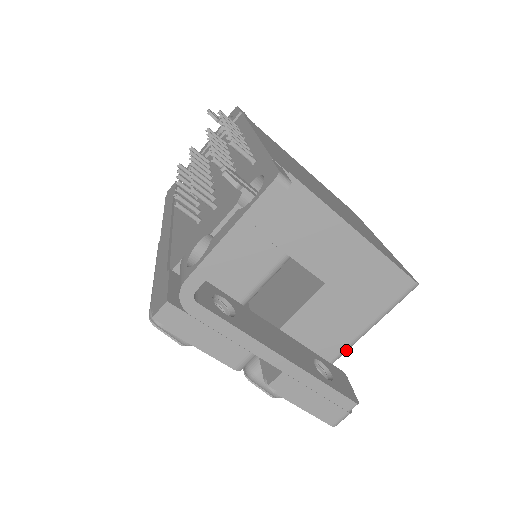
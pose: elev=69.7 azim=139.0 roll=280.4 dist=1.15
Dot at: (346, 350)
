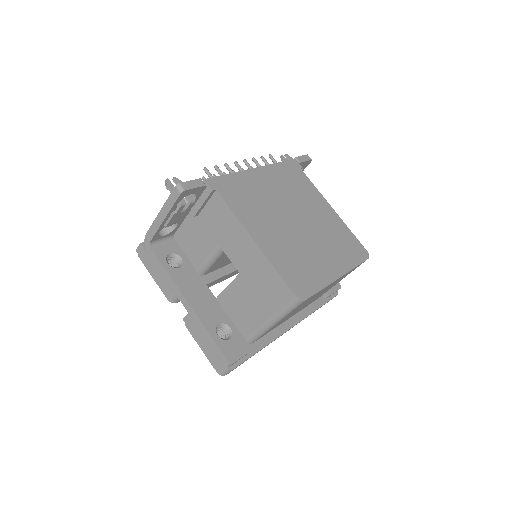
Dot at: (257, 333)
